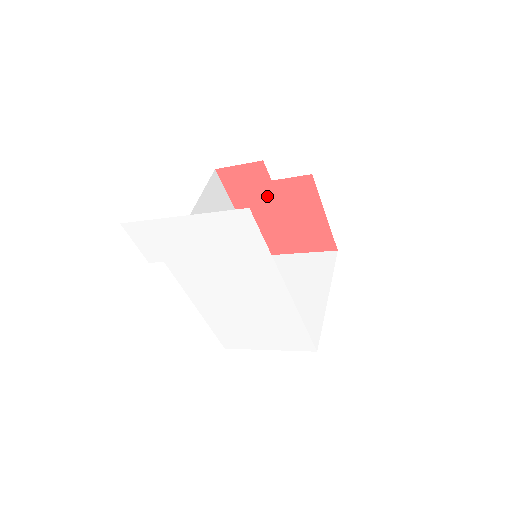
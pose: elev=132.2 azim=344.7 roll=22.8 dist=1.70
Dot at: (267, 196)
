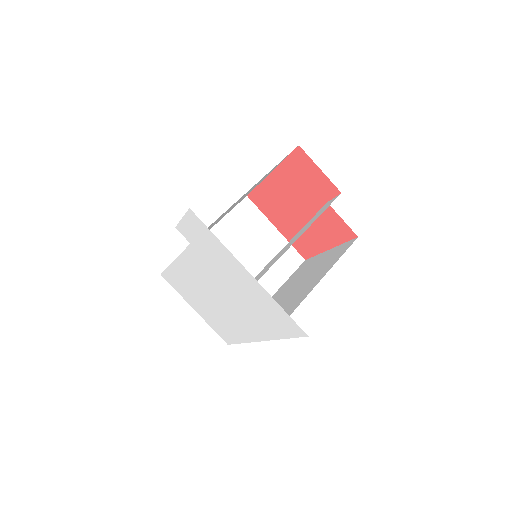
Dot at: (309, 199)
